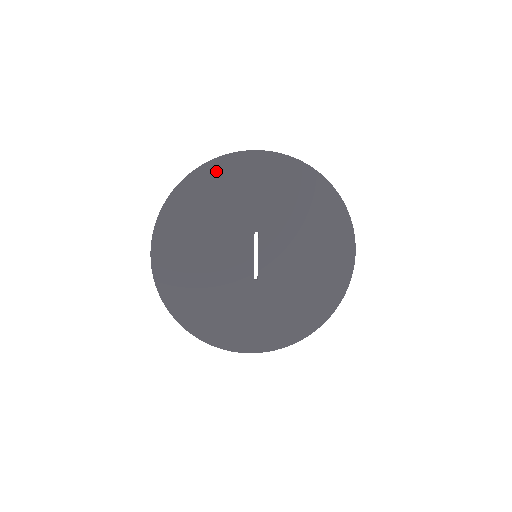
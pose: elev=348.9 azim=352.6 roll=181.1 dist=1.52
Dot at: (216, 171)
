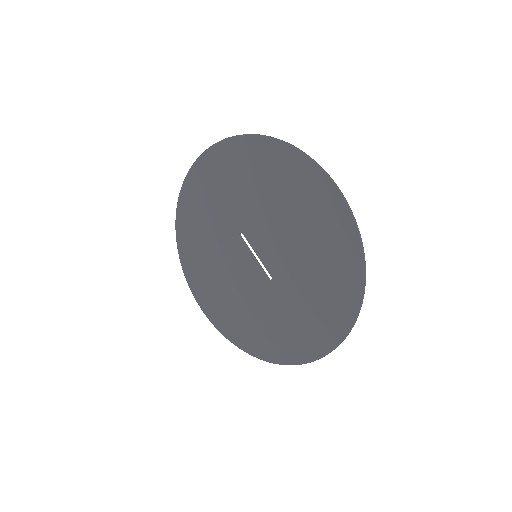
Dot at: (185, 206)
